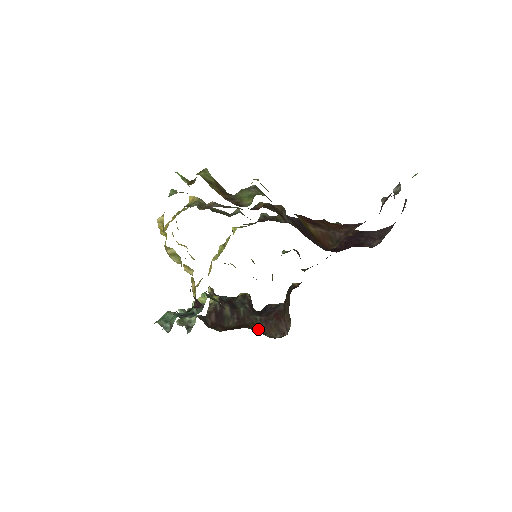
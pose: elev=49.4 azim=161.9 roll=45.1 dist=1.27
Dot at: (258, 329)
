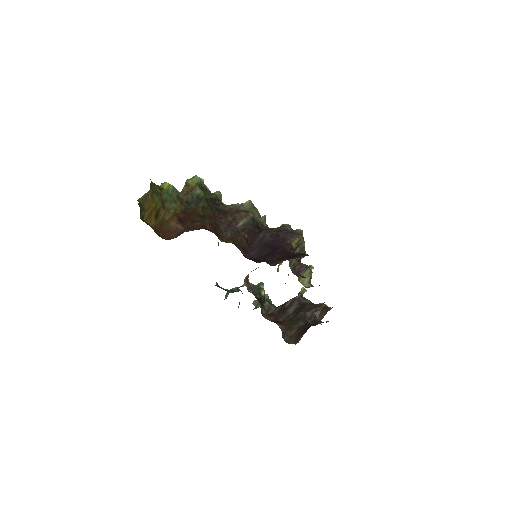
Dot at: (287, 330)
